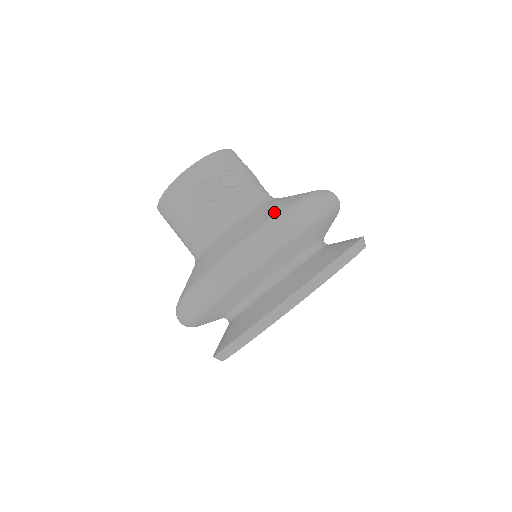
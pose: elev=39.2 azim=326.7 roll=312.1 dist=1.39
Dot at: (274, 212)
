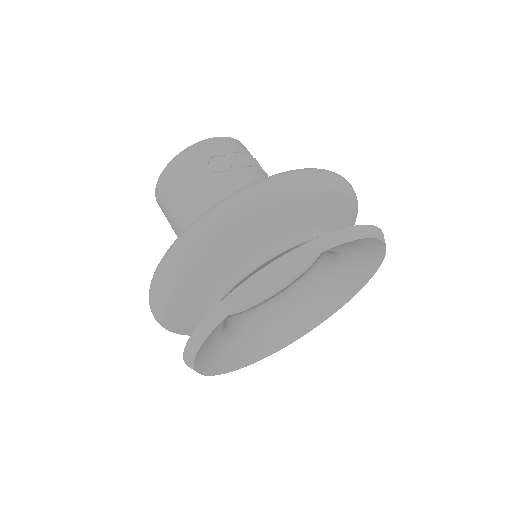
Dot at: occluded
